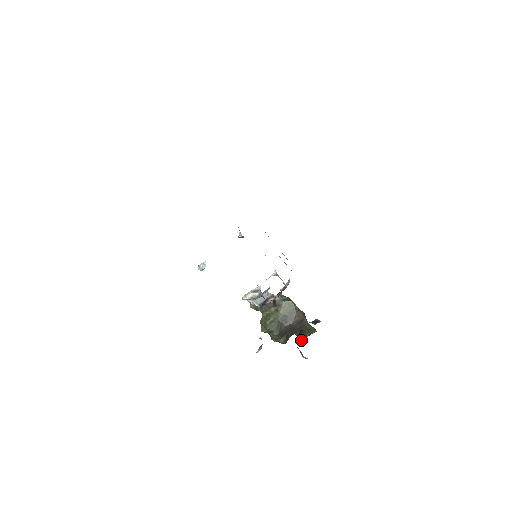
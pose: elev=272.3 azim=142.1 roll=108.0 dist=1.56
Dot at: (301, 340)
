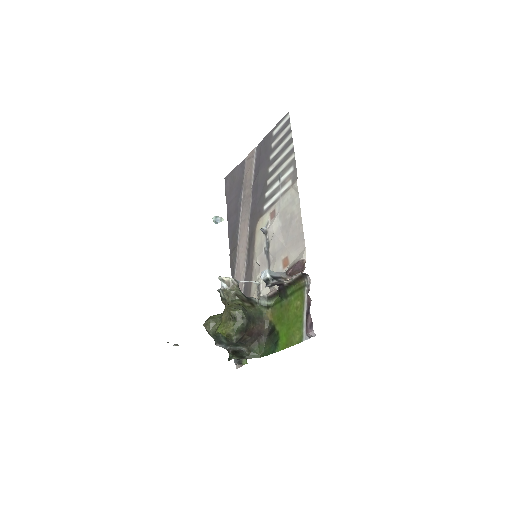
Dot at: (237, 358)
